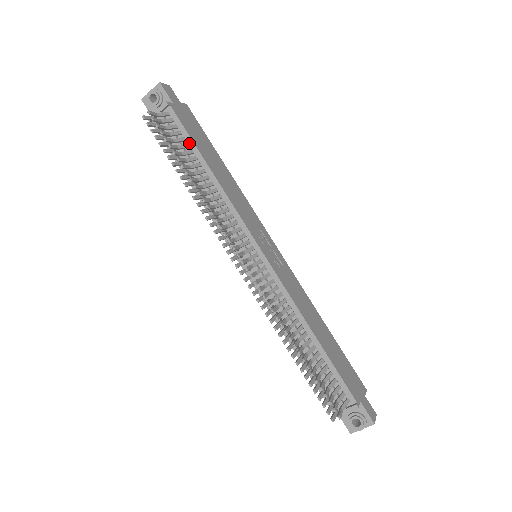
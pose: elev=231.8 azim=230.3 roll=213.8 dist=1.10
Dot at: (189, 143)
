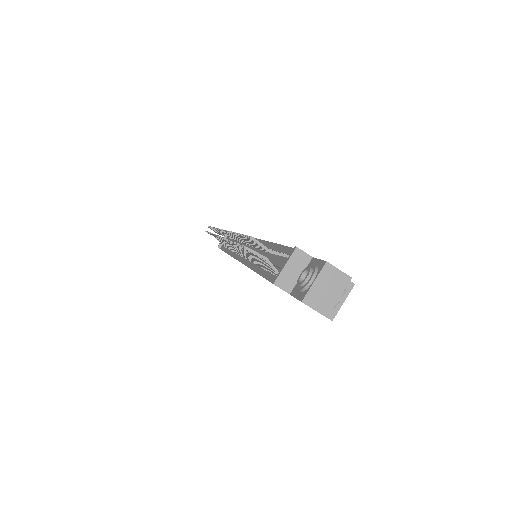
Dot at: occluded
